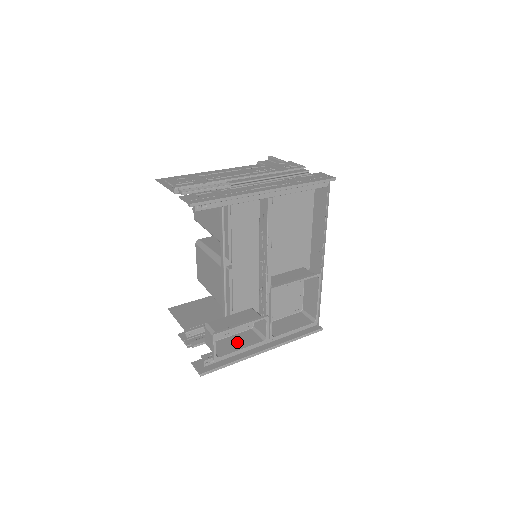
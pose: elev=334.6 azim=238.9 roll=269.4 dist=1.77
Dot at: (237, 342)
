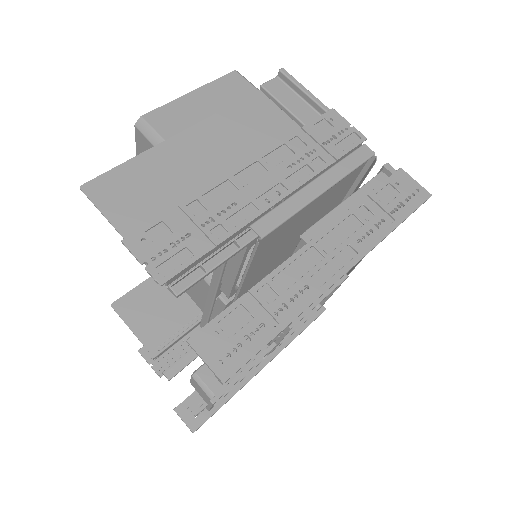
Dot at: occluded
